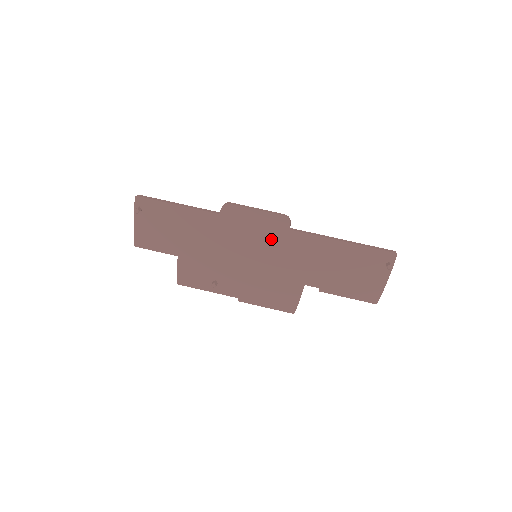
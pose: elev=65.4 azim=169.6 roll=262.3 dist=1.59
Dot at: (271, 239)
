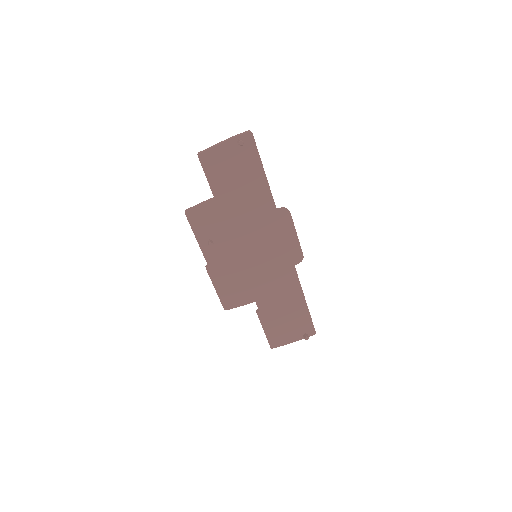
Dot at: (279, 258)
